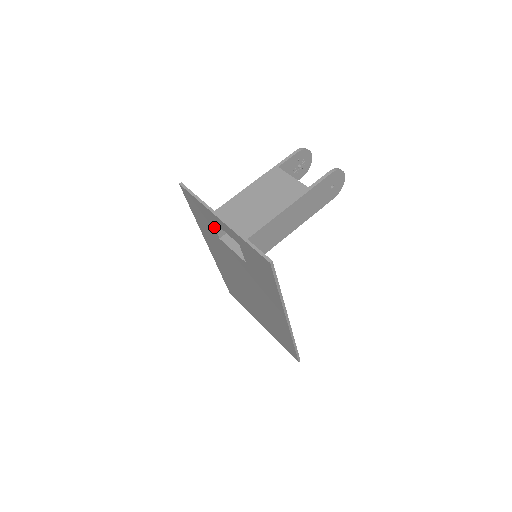
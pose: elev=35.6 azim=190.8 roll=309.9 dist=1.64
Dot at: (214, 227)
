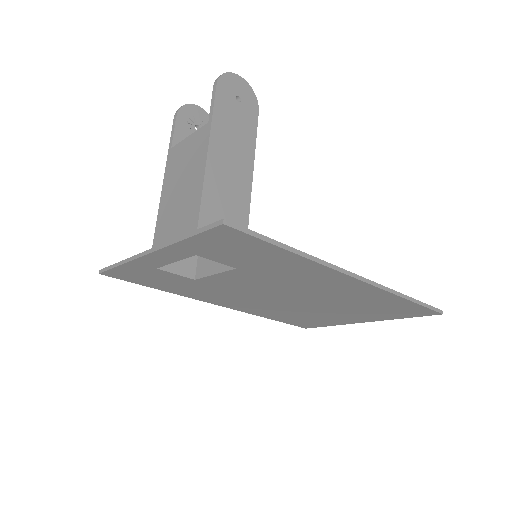
Dot at: (171, 274)
